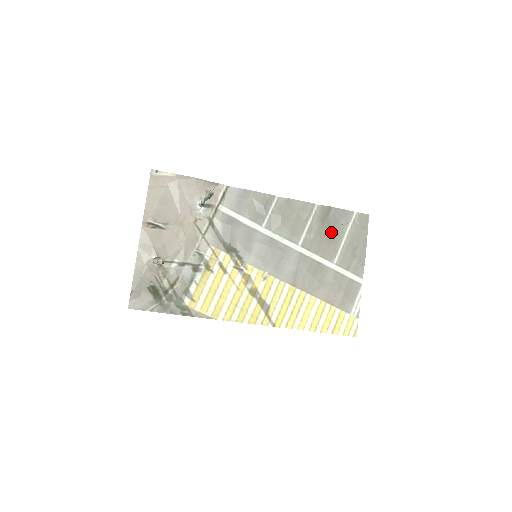
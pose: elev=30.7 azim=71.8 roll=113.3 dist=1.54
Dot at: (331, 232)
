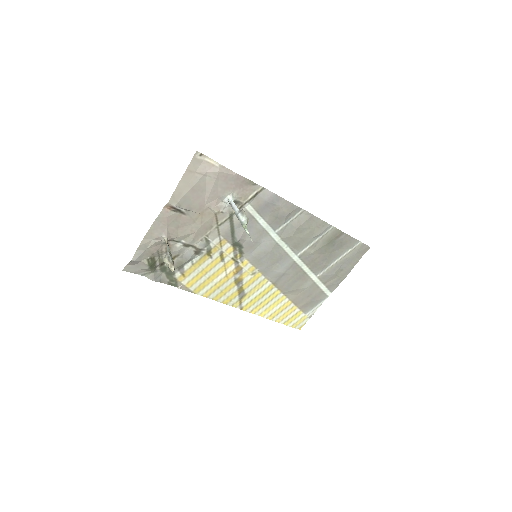
Dot at: (330, 252)
